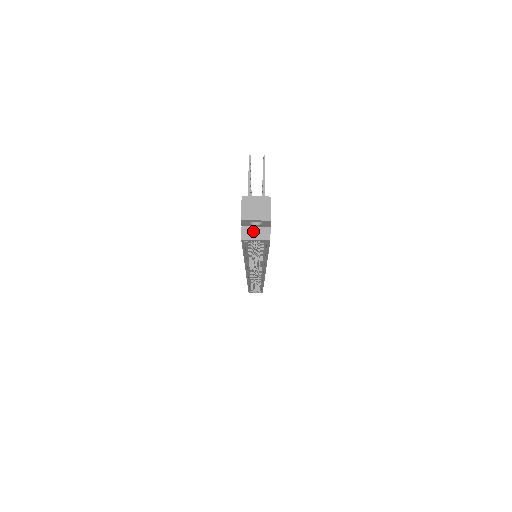
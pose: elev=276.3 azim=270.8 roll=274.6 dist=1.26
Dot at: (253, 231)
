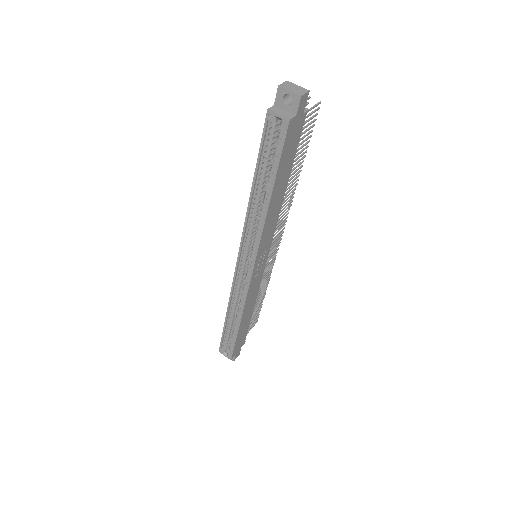
Dot at: (281, 111)
